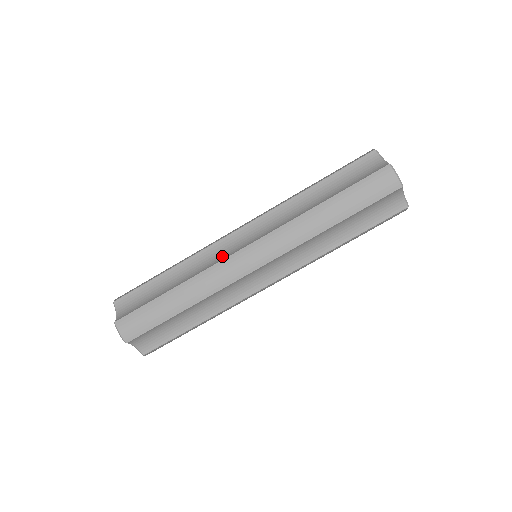
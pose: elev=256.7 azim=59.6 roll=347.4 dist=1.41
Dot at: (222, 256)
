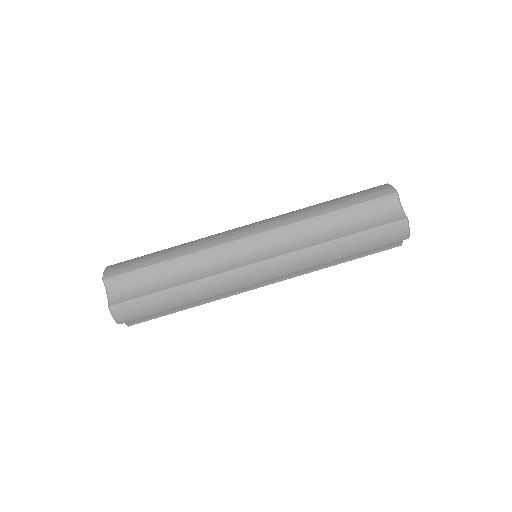
Dot at: (230, 263)
